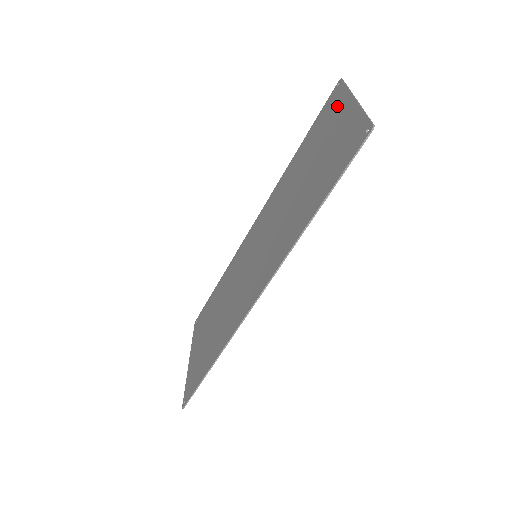
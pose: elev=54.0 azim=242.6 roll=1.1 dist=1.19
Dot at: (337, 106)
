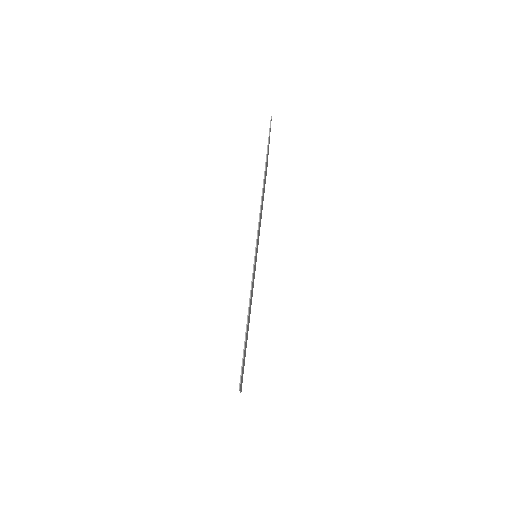
Dot at: occluded
